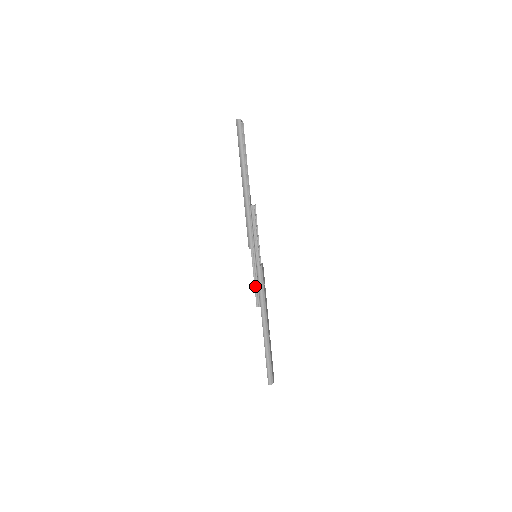
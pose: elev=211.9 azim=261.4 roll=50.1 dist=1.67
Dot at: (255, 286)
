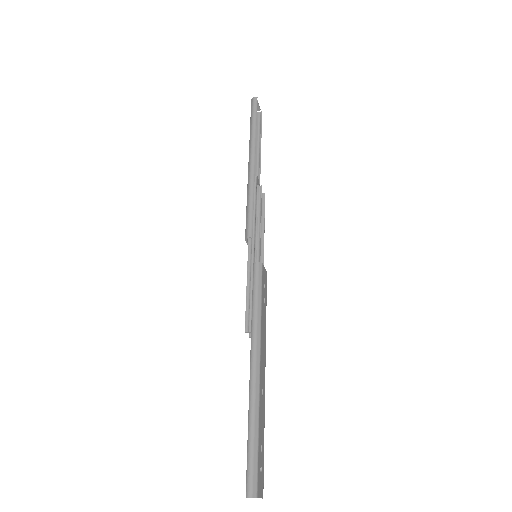
Dot at: (247, 297)
